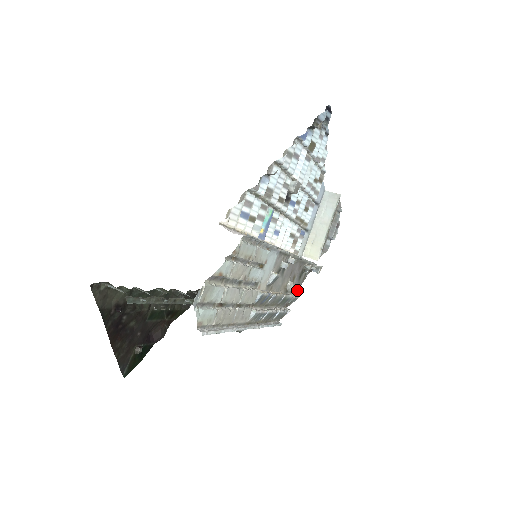
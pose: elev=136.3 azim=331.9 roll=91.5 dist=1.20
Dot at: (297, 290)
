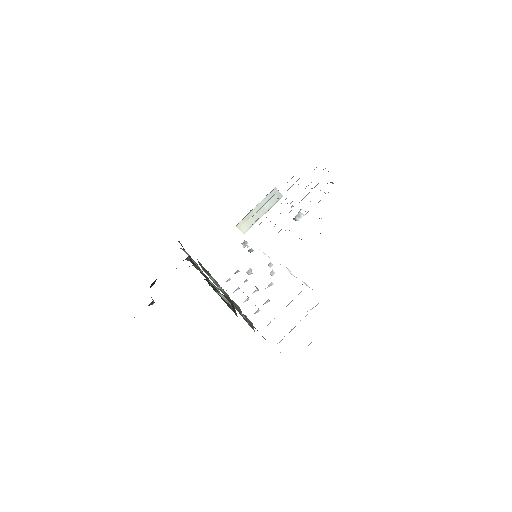
Dot at: occluded
